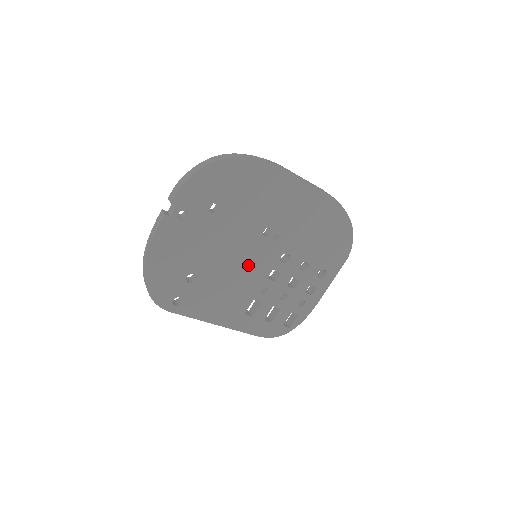
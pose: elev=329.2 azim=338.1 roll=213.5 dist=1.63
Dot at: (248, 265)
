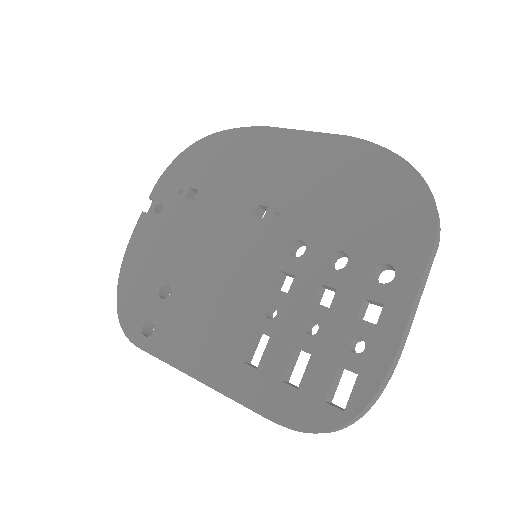
Dot at: (239, 266)
